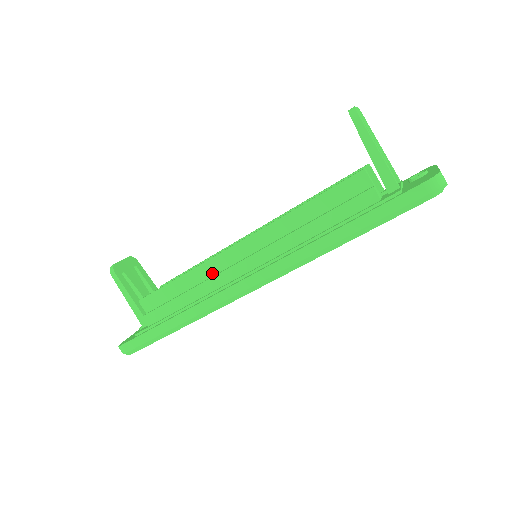
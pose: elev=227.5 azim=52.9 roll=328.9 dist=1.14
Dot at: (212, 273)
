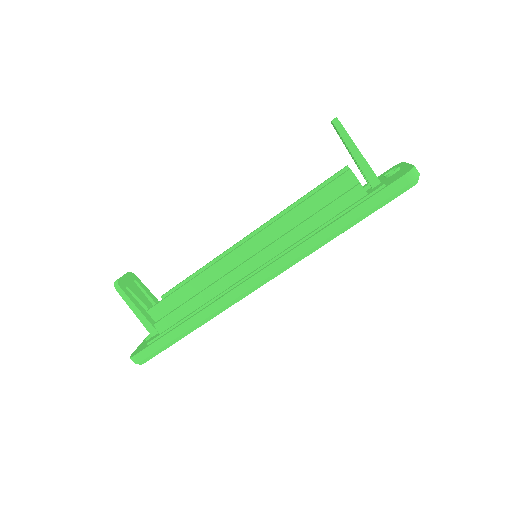
Dot at: (219, 275)
